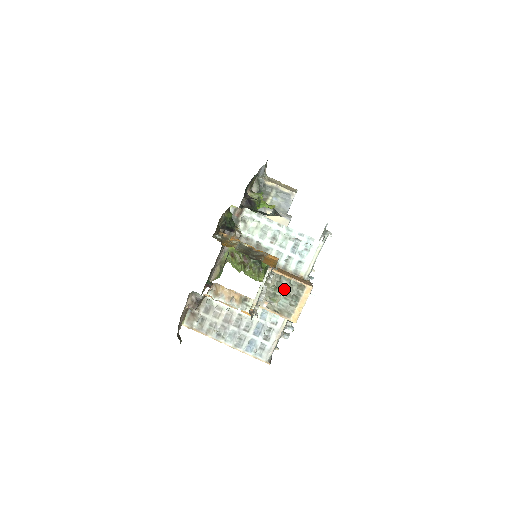
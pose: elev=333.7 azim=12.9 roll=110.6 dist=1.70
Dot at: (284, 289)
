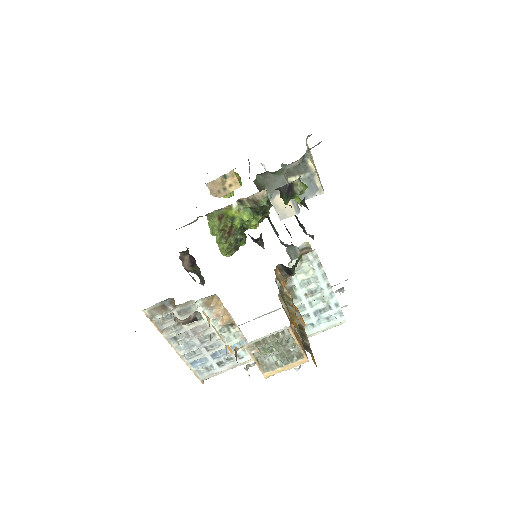
Dot at: (284, 349)
